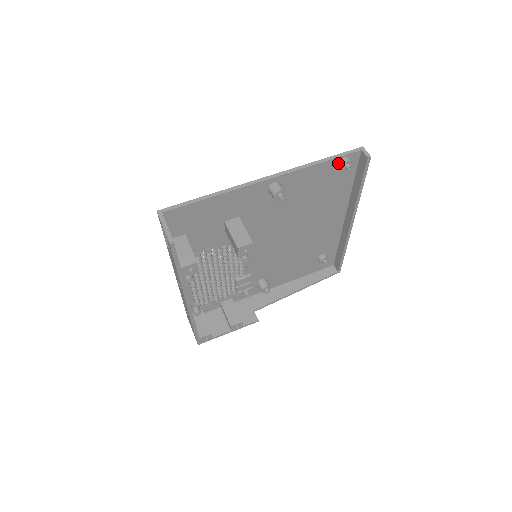
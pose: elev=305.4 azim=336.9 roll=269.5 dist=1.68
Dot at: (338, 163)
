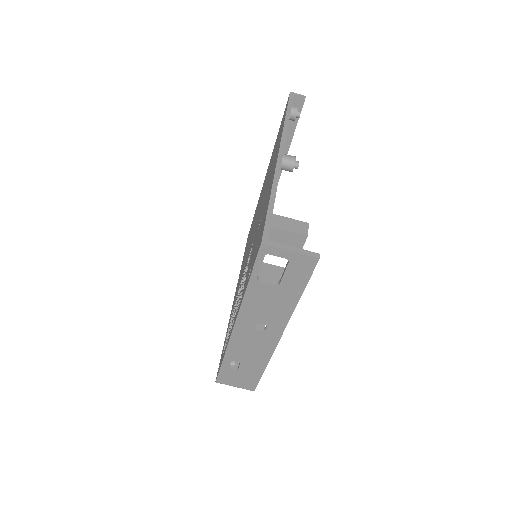
Dot at: occluded
